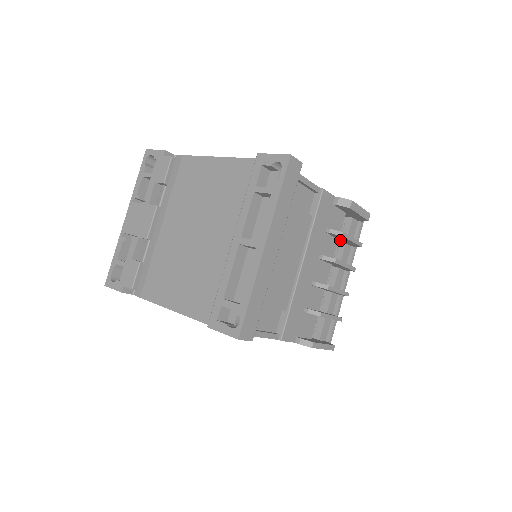
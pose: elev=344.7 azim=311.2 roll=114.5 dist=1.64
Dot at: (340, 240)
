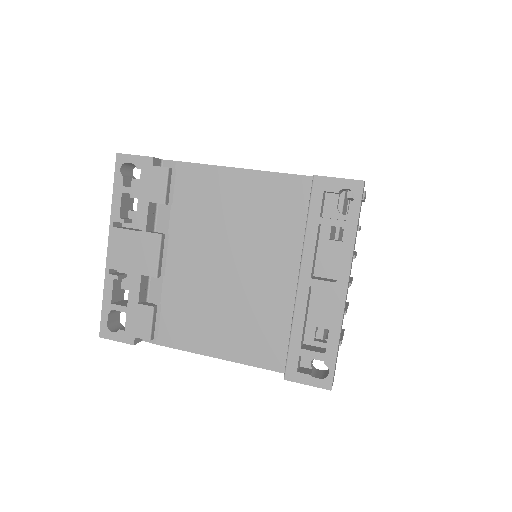
Dot at: occluded
